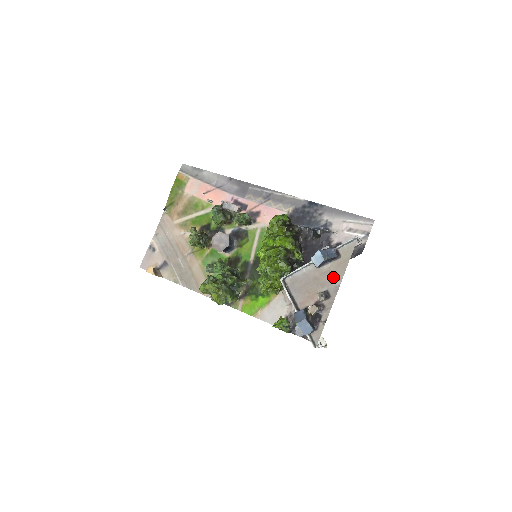
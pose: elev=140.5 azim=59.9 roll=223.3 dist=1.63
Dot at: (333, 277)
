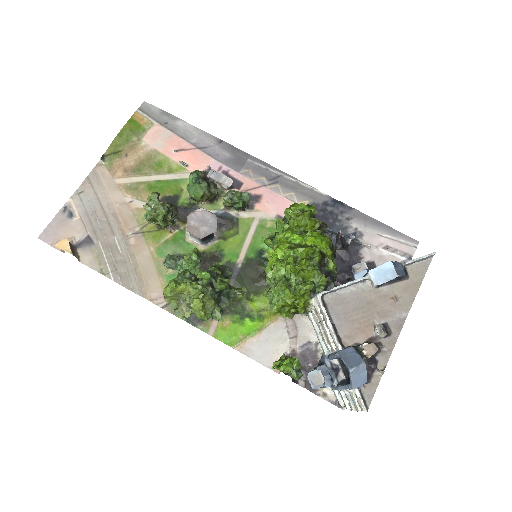
Dot at: (396, 305)
